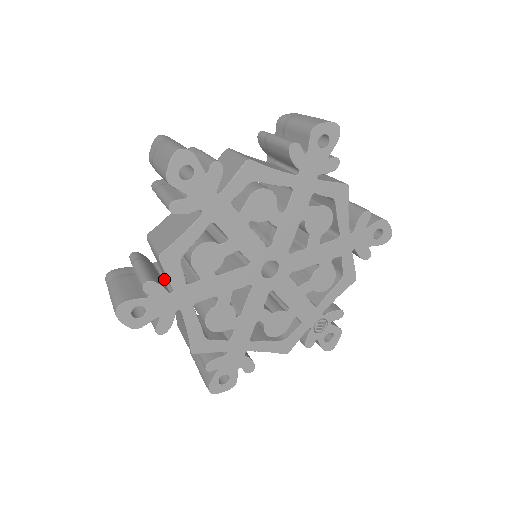
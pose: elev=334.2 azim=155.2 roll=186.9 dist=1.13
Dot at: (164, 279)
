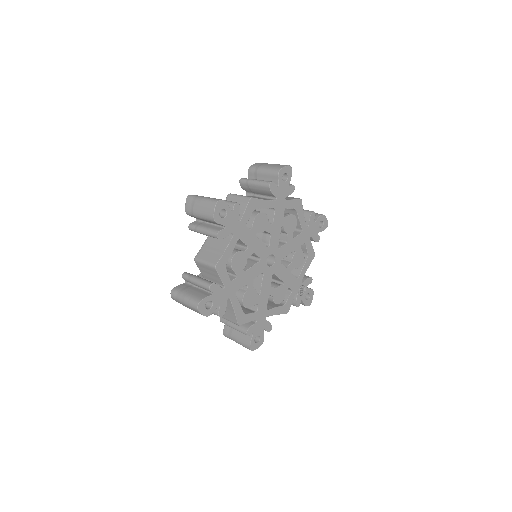
Dot at: occluded
